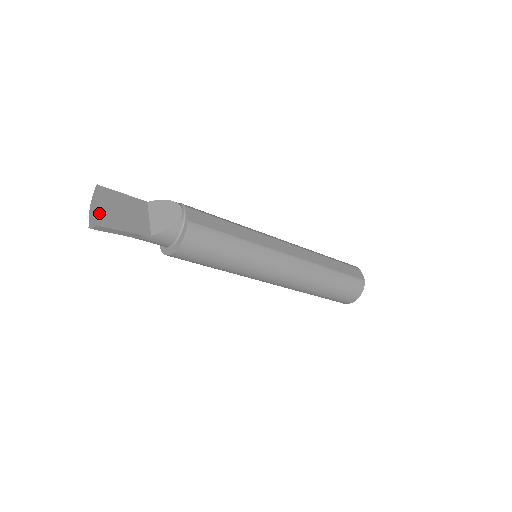
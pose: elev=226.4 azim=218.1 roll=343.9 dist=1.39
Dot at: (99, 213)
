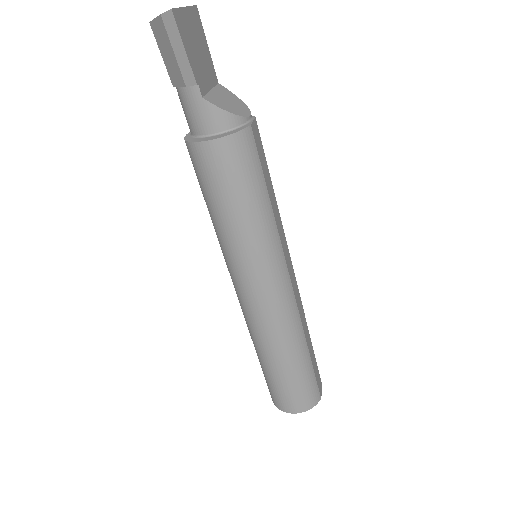
Dot at: (181, 12)
